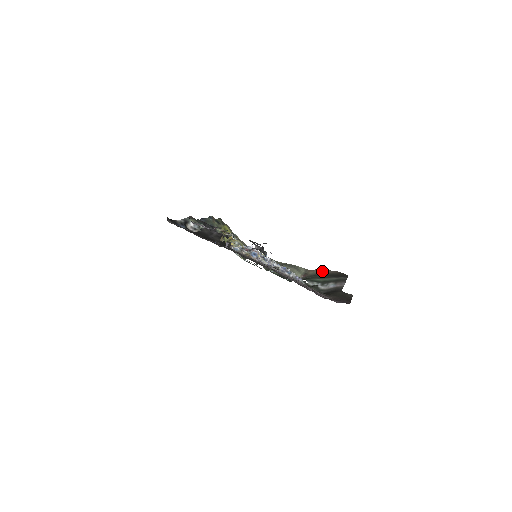
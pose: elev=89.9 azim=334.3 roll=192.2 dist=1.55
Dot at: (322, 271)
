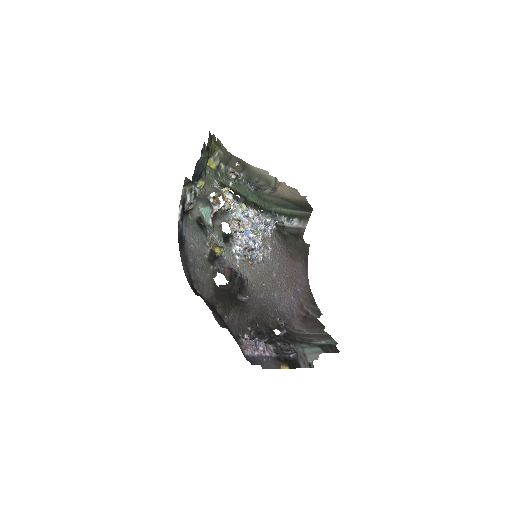
Dot at: (292, 193)
